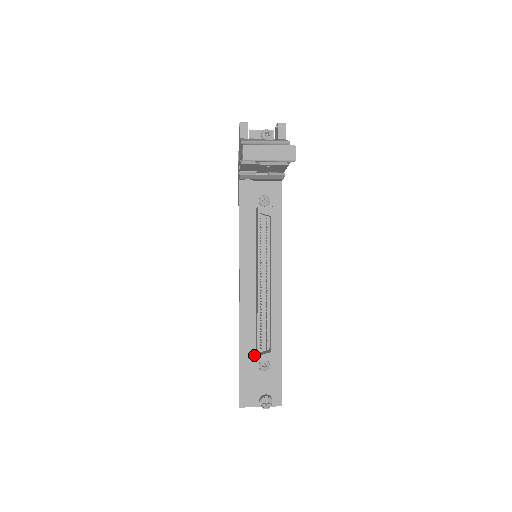
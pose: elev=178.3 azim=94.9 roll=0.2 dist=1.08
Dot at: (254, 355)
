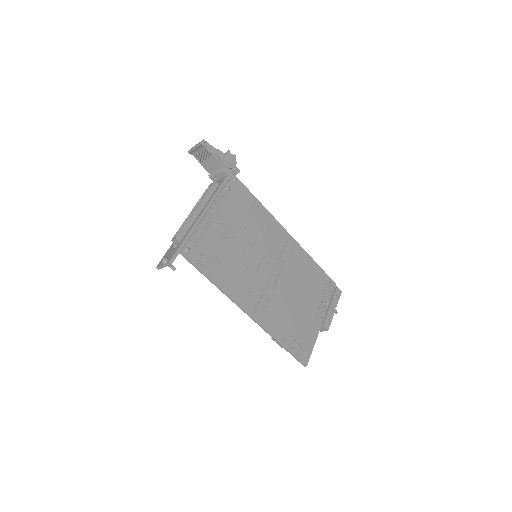
Dot at: occluded
